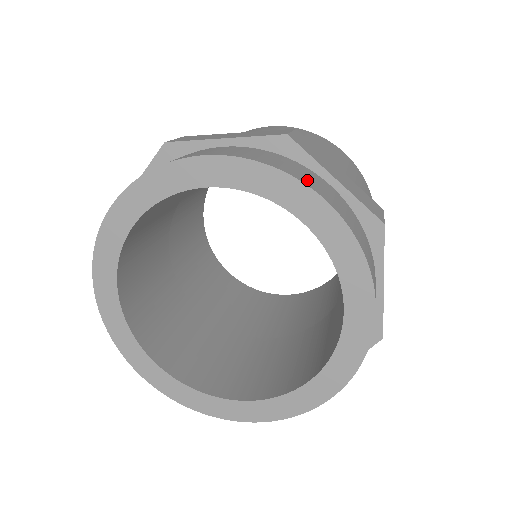
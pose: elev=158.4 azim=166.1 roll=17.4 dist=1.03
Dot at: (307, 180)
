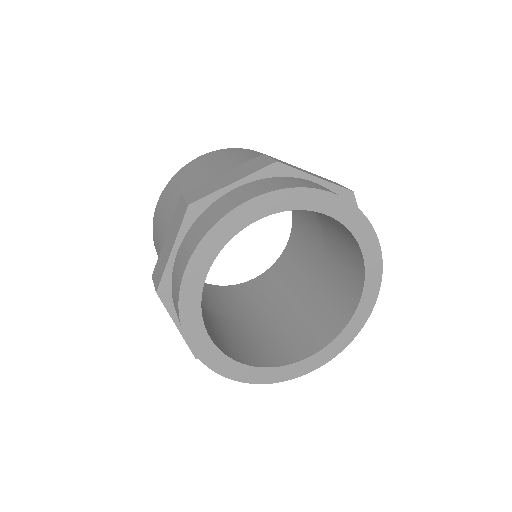
Dot at: (314, 186)
